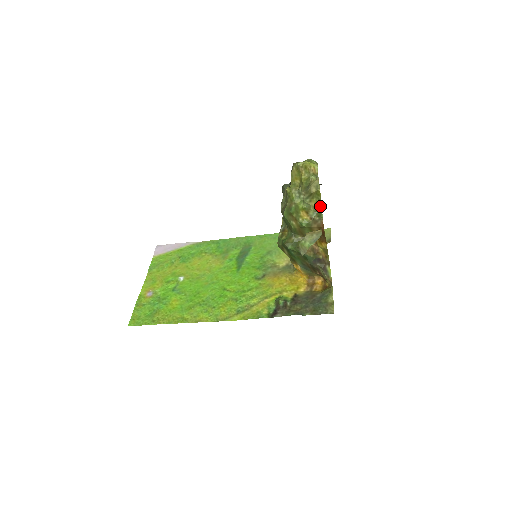
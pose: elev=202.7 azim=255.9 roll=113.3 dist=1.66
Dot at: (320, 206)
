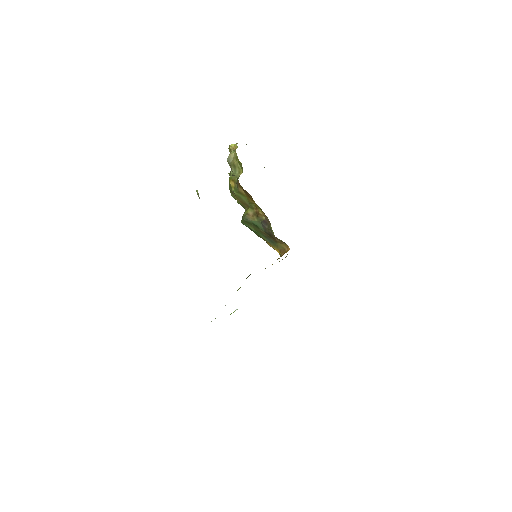
Dot at: occluded
